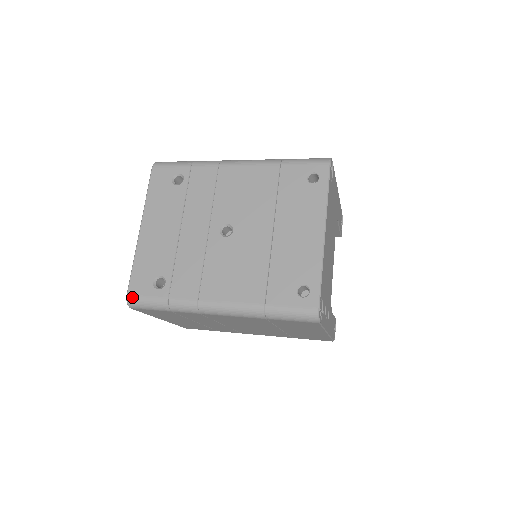
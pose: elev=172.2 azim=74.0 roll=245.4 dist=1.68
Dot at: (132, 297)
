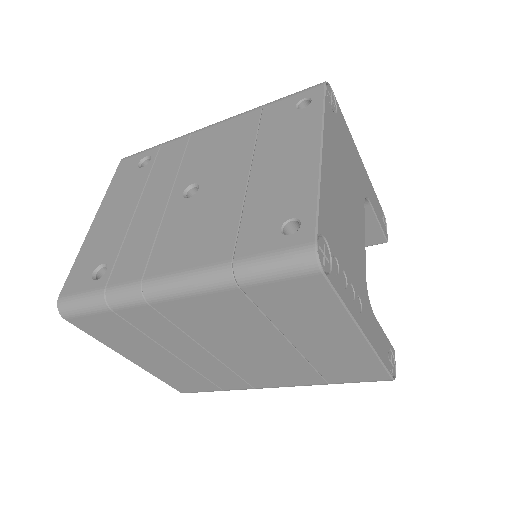
Dot at: (63, 298)
